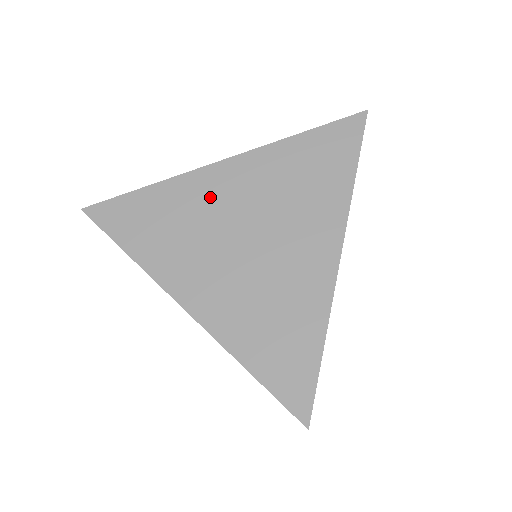
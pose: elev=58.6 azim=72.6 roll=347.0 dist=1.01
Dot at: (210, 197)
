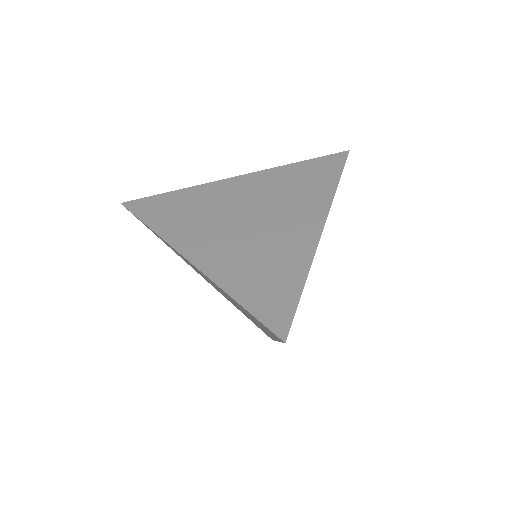
Dot at: (223, 195)
